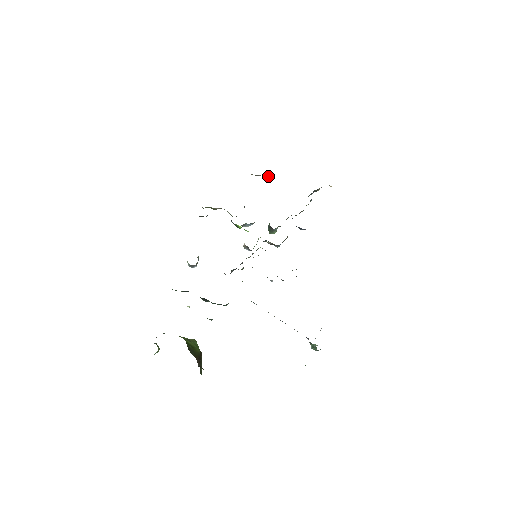
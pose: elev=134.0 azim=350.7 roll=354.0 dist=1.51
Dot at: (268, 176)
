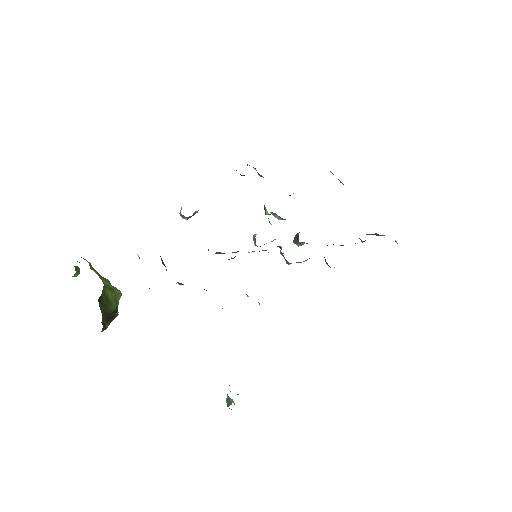
Dot at: occluded
